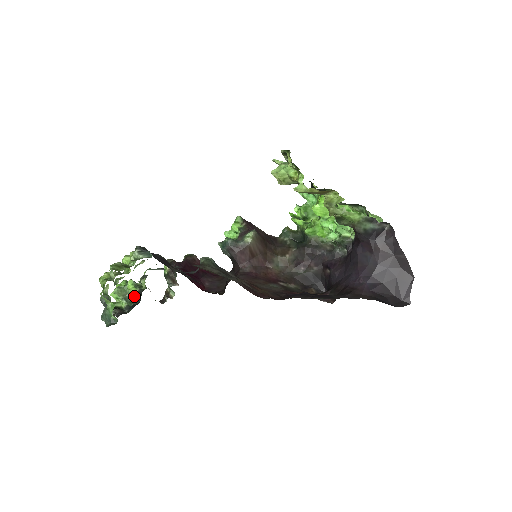
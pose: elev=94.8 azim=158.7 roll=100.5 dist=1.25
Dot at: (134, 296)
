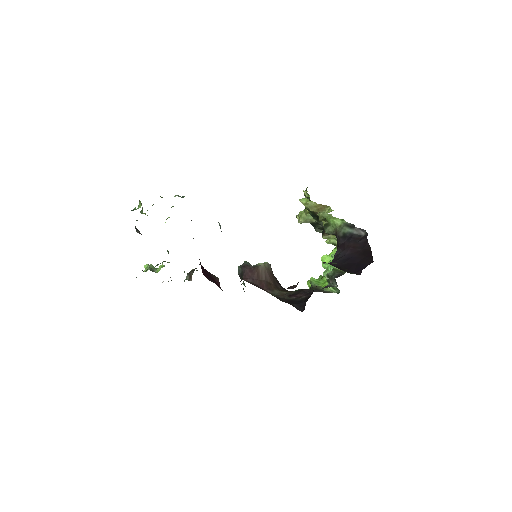
Dot at: occluded
